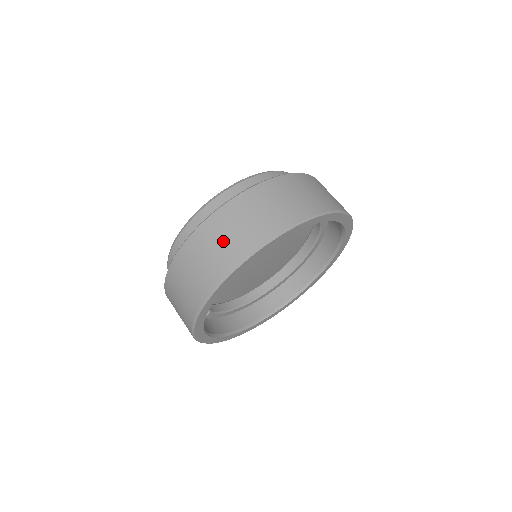
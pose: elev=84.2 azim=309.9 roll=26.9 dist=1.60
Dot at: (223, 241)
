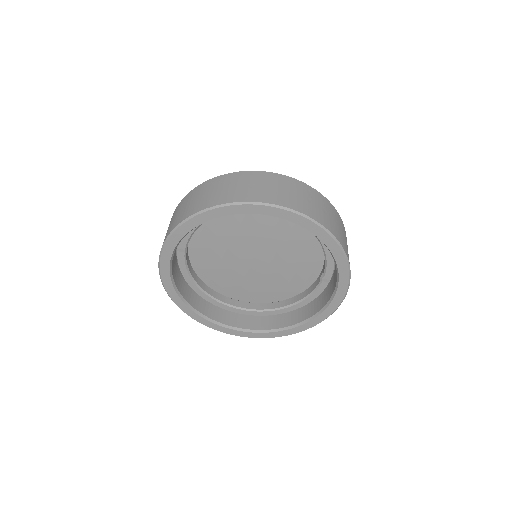
Dot at: (271, 188)
